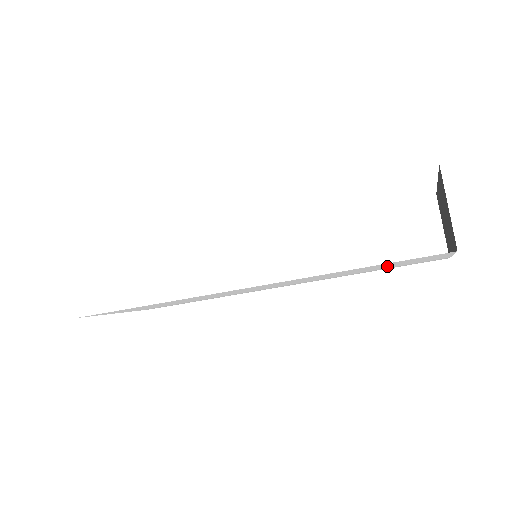
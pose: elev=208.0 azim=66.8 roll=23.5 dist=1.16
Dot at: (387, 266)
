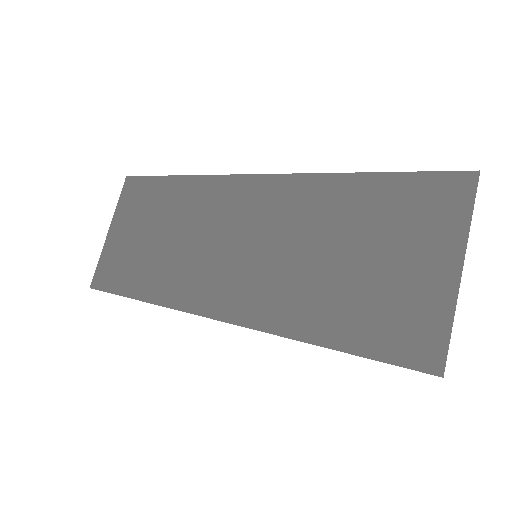
Dot at: occluded
